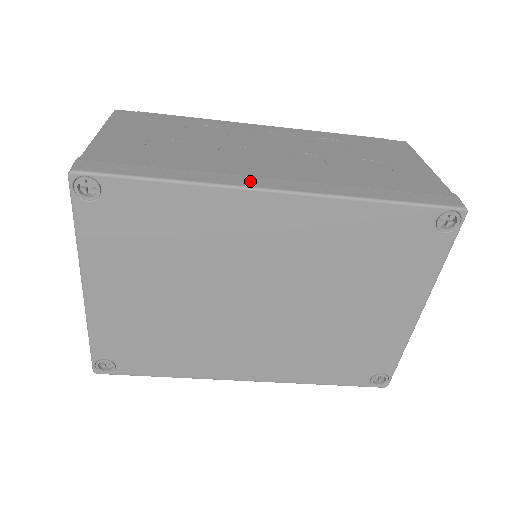
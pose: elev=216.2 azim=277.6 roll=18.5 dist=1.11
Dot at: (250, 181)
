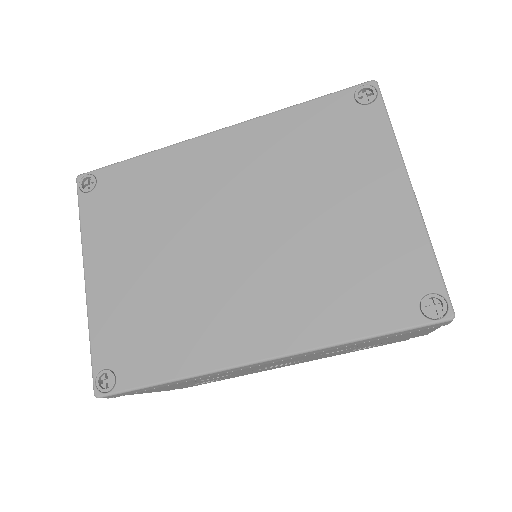
Dot at: occluded
